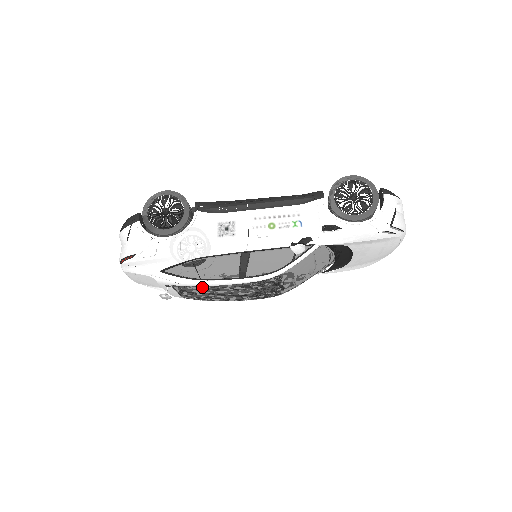
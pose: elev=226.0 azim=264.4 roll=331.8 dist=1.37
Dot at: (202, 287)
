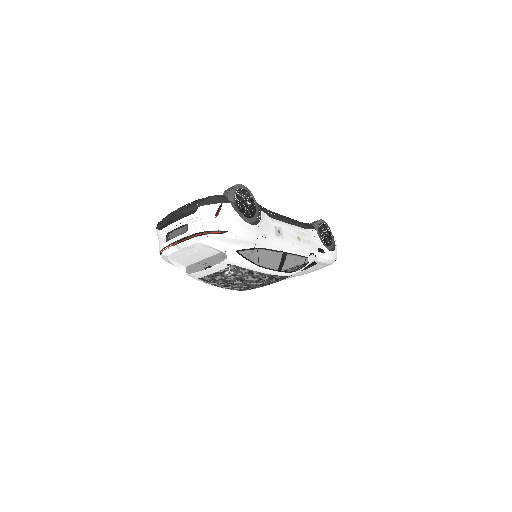
Dot at: (252, 272)
